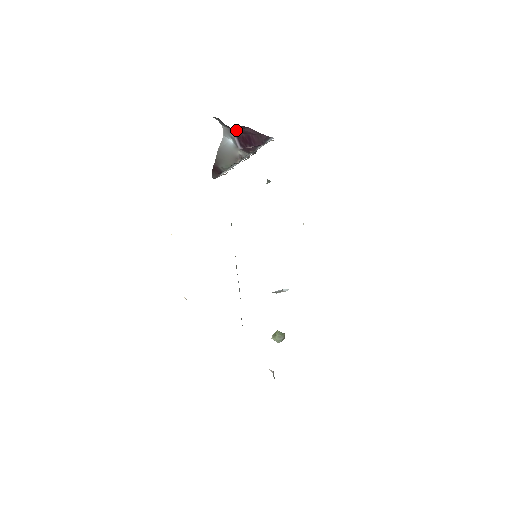
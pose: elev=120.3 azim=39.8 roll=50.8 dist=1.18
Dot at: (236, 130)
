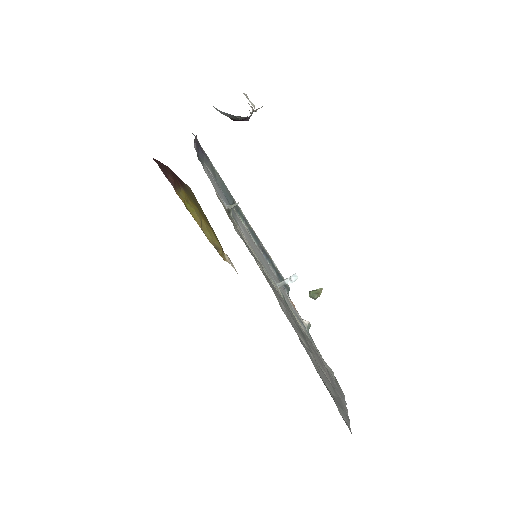
Dot at: occluded
